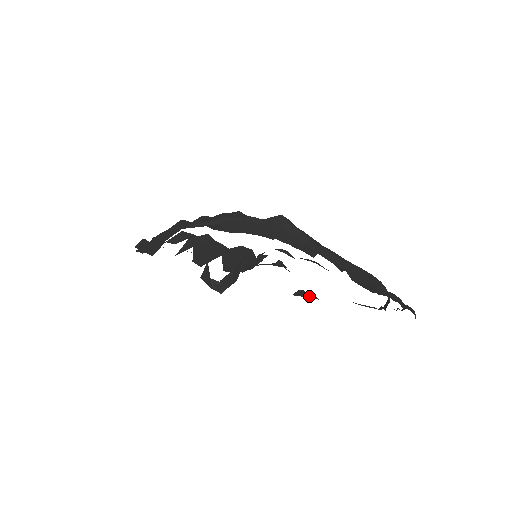
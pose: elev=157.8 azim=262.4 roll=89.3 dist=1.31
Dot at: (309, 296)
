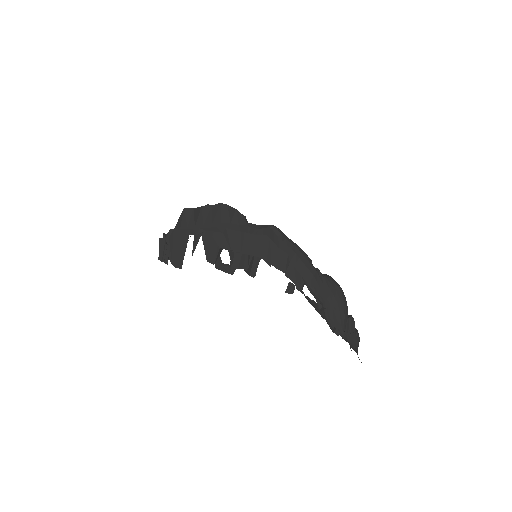
Dot at: (296, 288)
